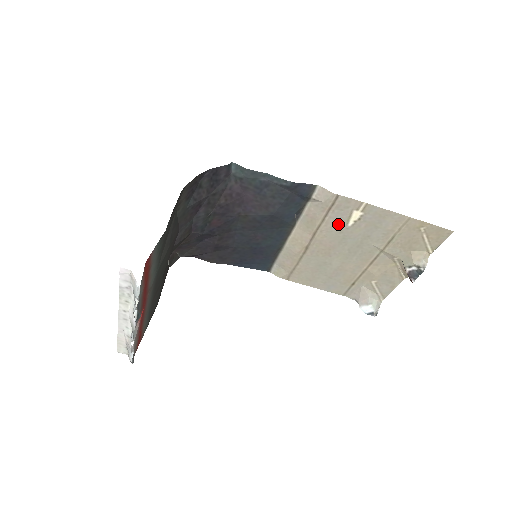
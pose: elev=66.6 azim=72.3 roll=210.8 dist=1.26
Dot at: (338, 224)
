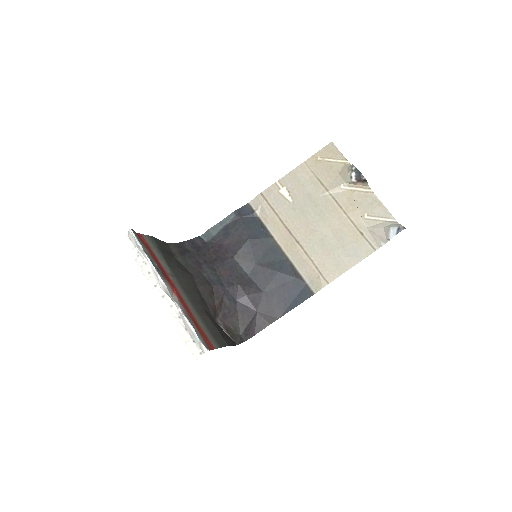
Dot at: (286, 207)
